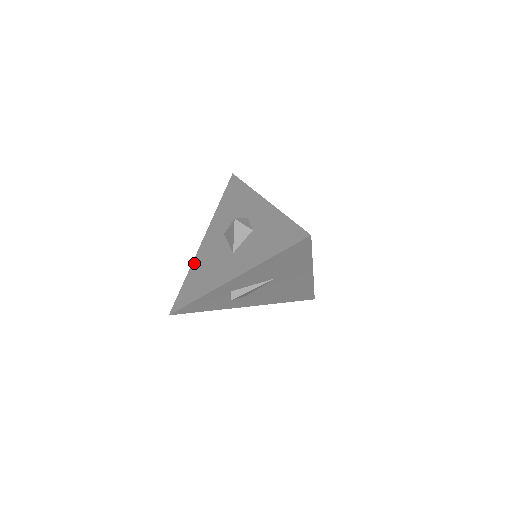
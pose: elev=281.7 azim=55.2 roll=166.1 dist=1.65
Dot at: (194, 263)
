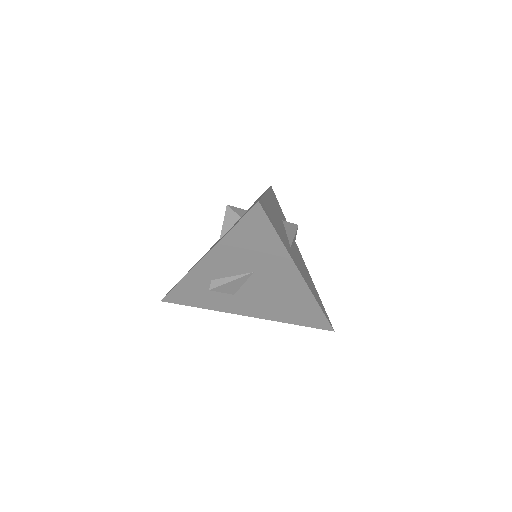
Dot at: occluded
